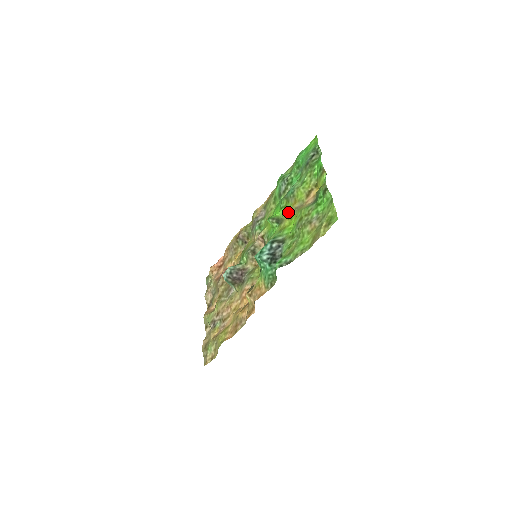
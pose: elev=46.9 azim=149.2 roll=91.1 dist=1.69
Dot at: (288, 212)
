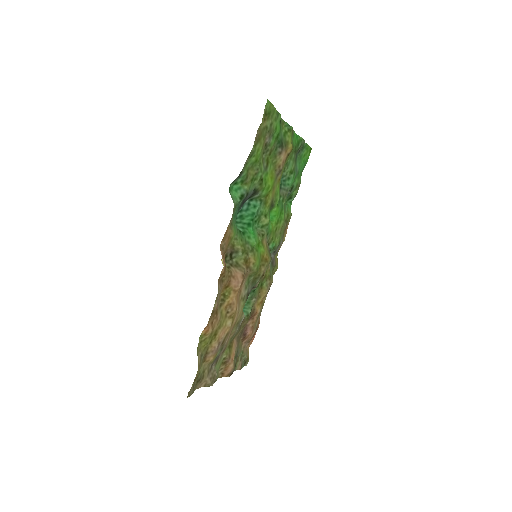
Dot at: (275, 190)
